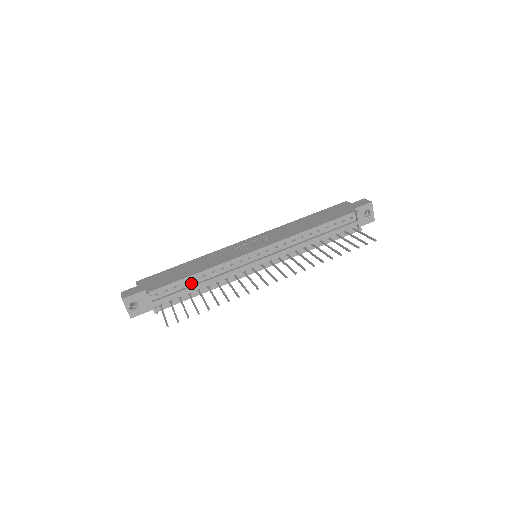
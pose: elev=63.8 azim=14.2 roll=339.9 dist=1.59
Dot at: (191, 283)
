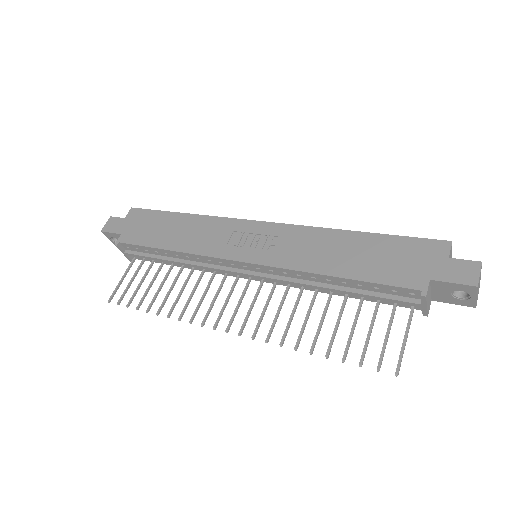
Dot at: (163, 254)
